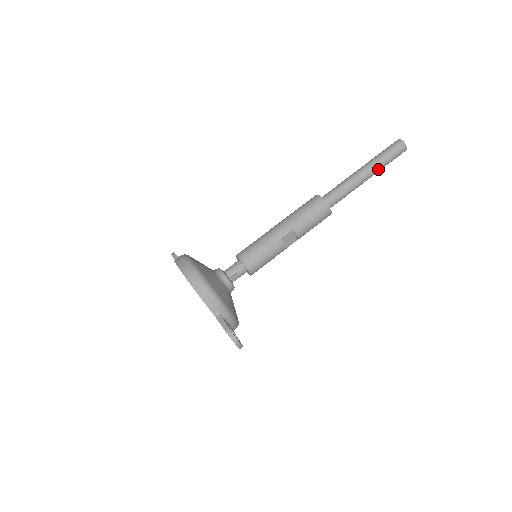
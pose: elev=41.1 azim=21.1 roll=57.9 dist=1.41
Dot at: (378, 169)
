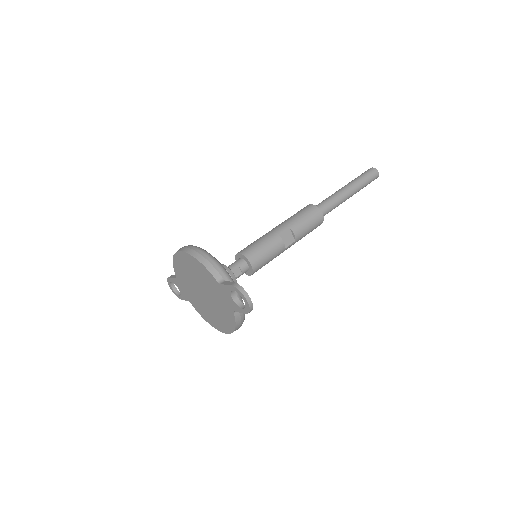
Dot at: (358, 187)
